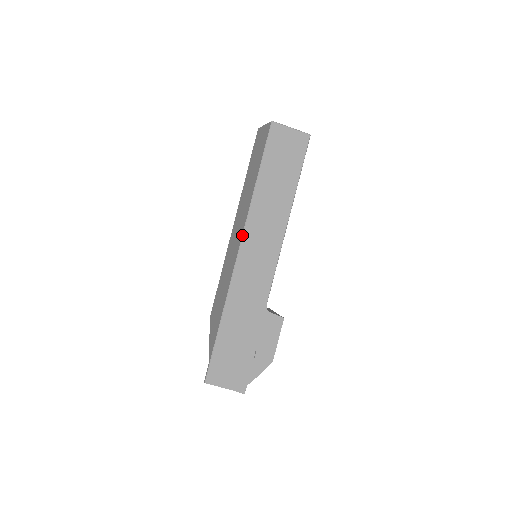
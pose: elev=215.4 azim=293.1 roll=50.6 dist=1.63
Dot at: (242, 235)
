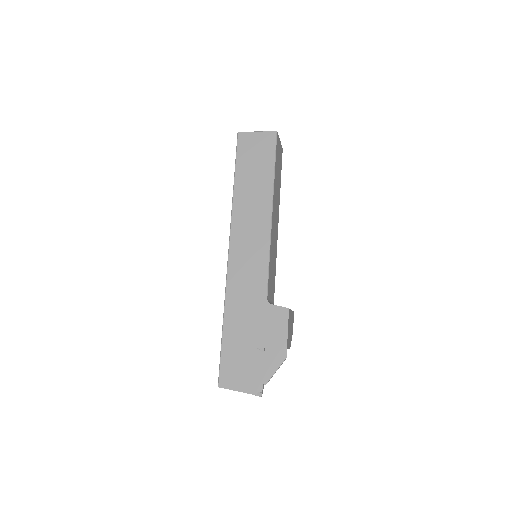
Dot at: occluded
